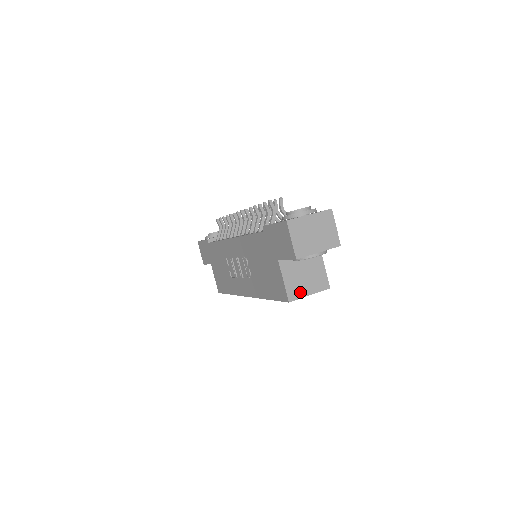
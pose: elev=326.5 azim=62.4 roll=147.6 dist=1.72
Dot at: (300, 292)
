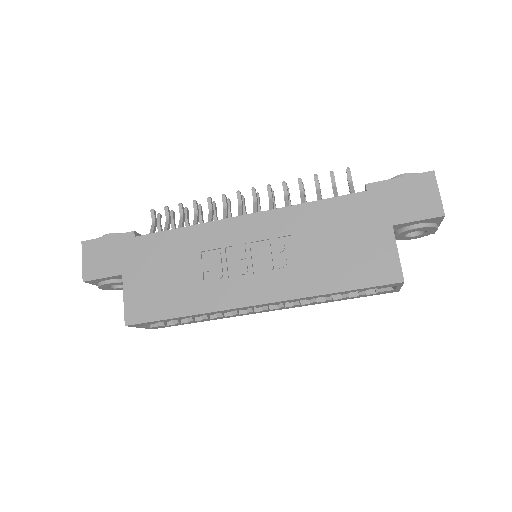
Dot at: occluded
